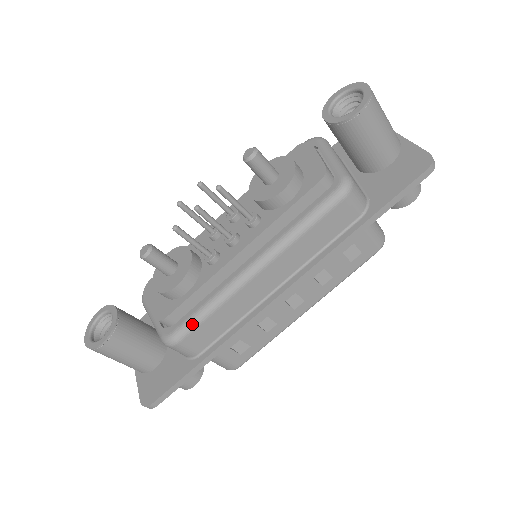
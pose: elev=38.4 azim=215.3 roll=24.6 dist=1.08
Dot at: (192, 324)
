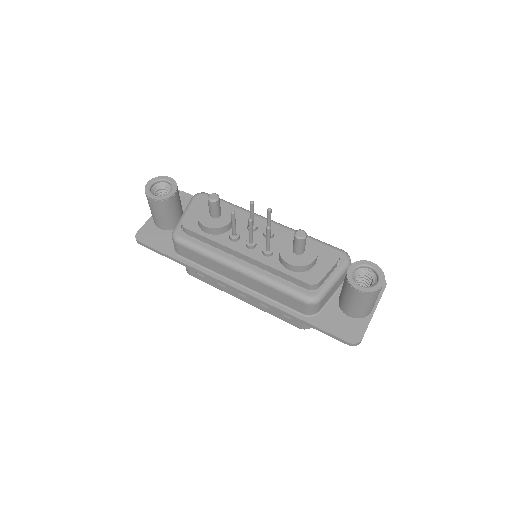
Dot at: (190, 246)
